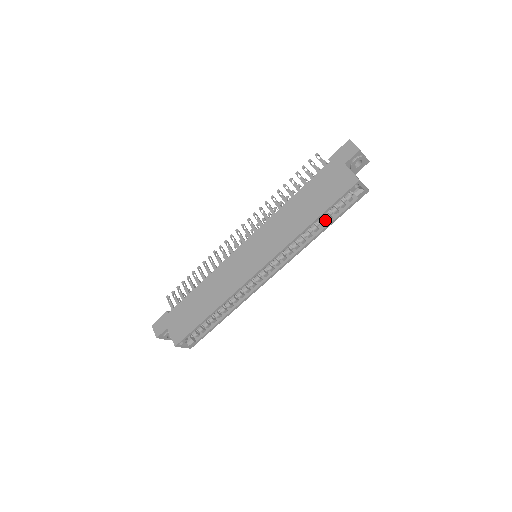
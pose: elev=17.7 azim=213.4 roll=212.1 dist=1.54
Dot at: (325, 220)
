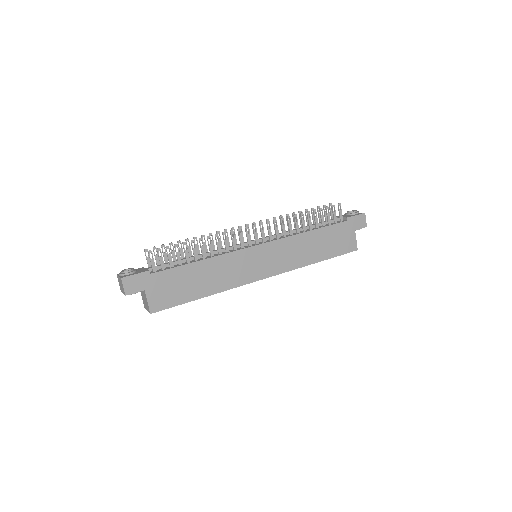
Dot at: occluded
